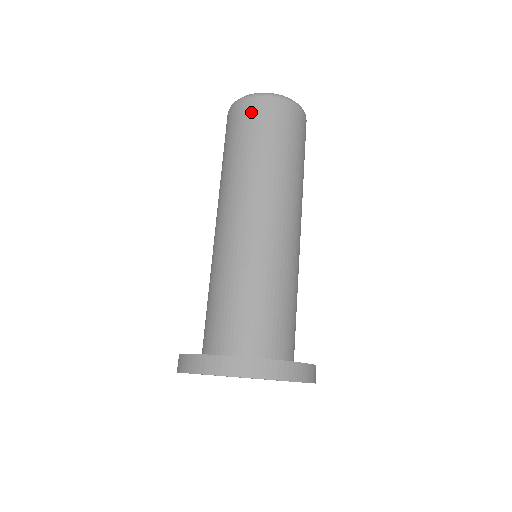
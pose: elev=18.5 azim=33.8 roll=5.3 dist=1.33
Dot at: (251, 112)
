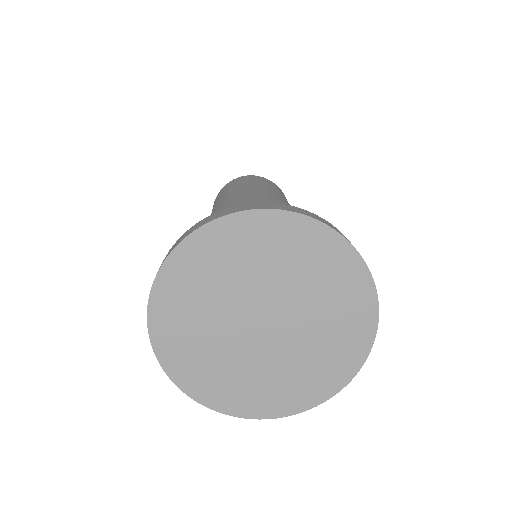
Dot at: (222, 190)
